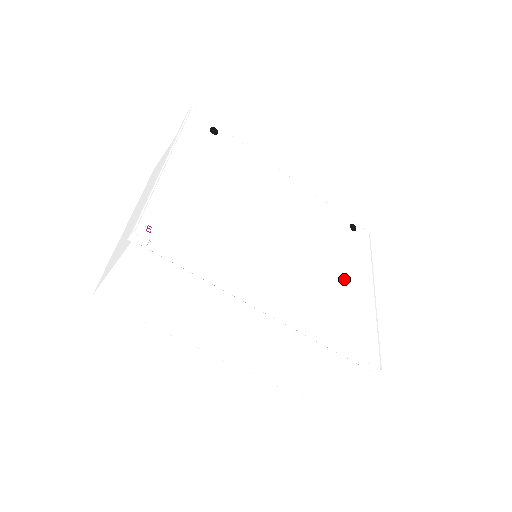
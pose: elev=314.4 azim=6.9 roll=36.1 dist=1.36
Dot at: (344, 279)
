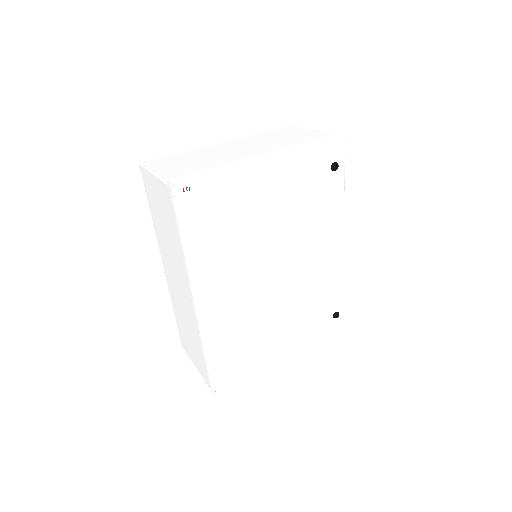
Dot at: (275, 333)
